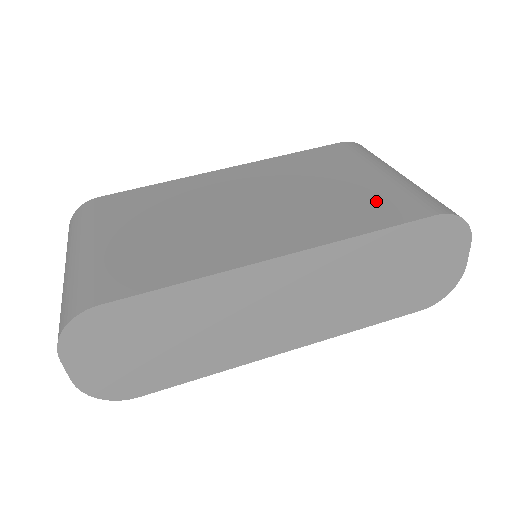
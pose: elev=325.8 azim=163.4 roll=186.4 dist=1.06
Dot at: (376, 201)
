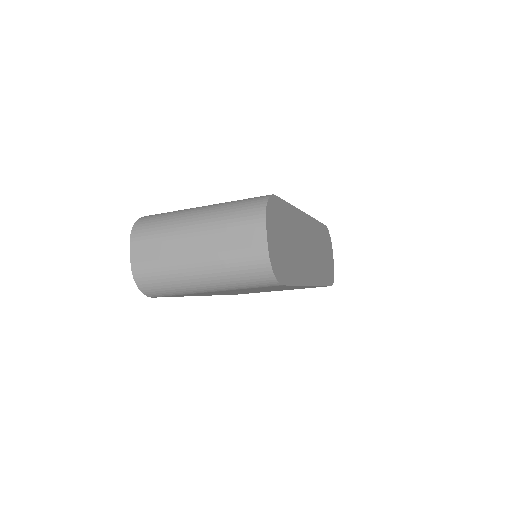
Dot at: occluded
